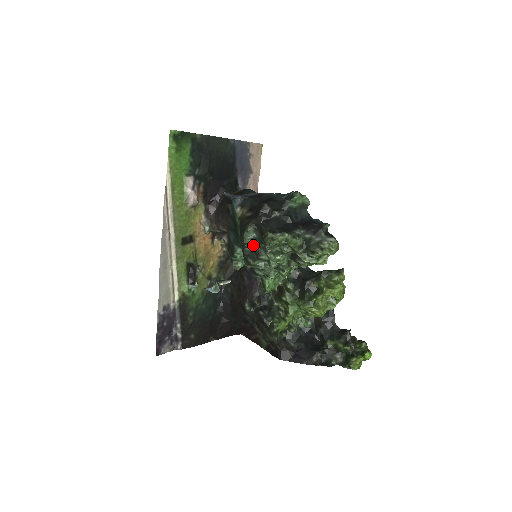
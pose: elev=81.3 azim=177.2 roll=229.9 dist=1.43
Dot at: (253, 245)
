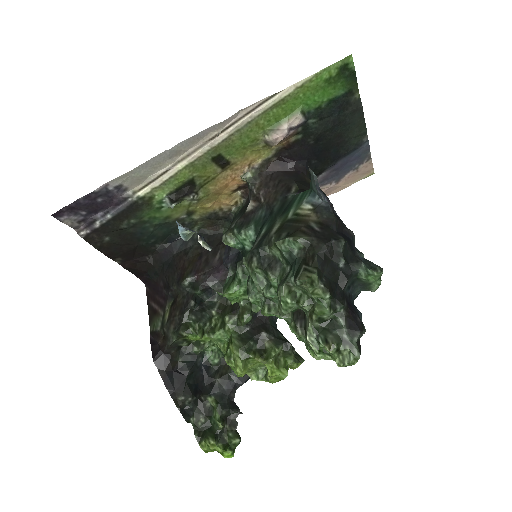
Dot at: (278, 254)
